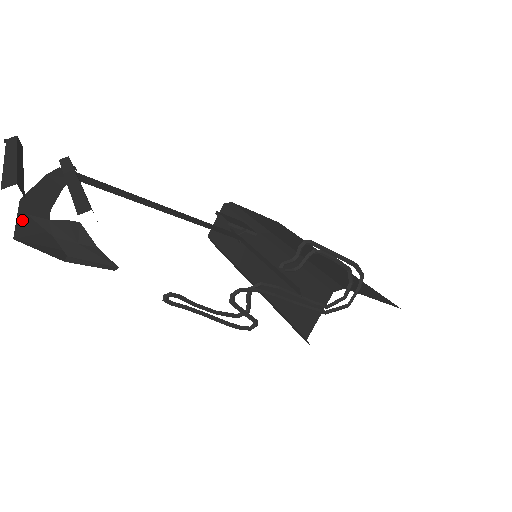
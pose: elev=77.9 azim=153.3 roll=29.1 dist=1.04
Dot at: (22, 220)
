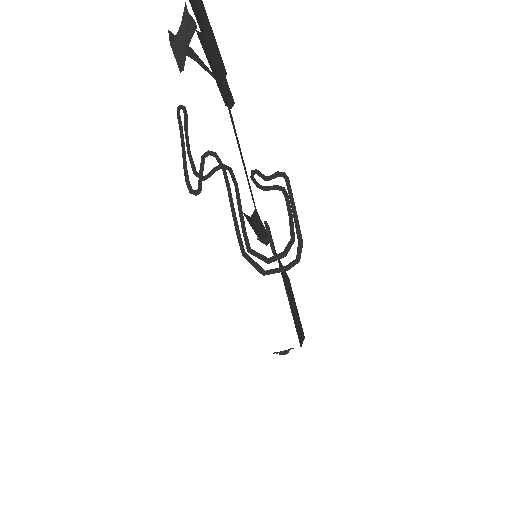
Dot at: occluded
